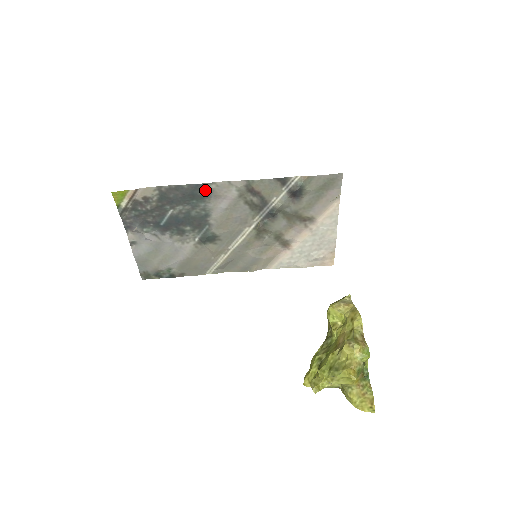
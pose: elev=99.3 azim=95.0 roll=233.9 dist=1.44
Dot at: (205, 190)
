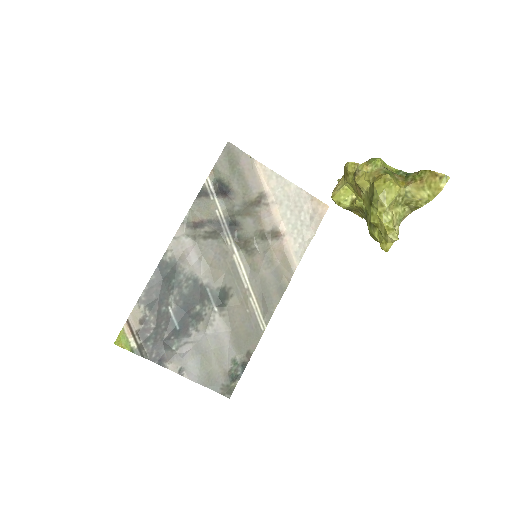
Dot at: (168, 264)
